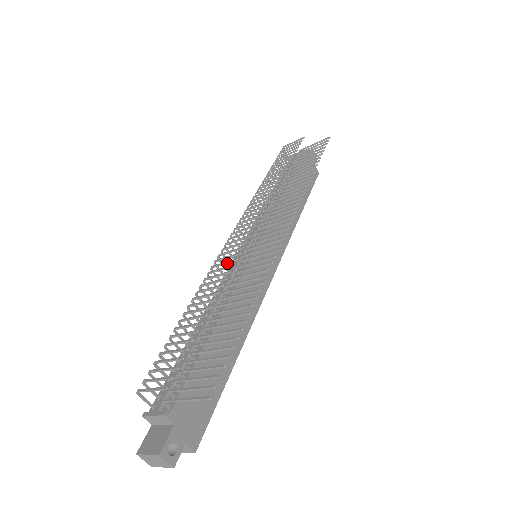
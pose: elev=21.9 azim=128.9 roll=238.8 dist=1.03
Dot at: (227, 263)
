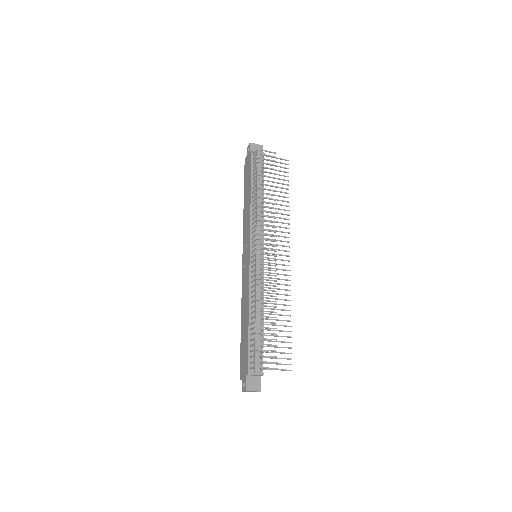
Dot at: occluded
